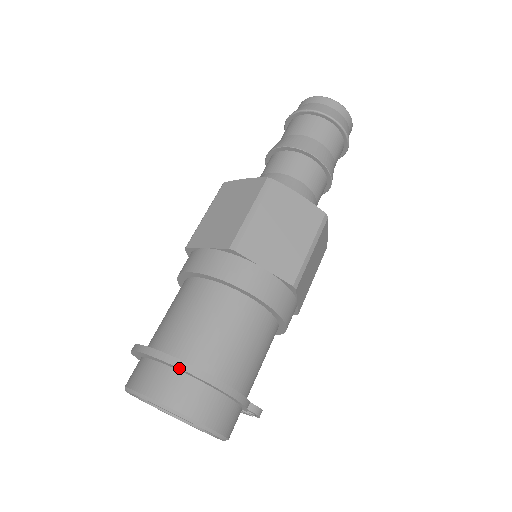
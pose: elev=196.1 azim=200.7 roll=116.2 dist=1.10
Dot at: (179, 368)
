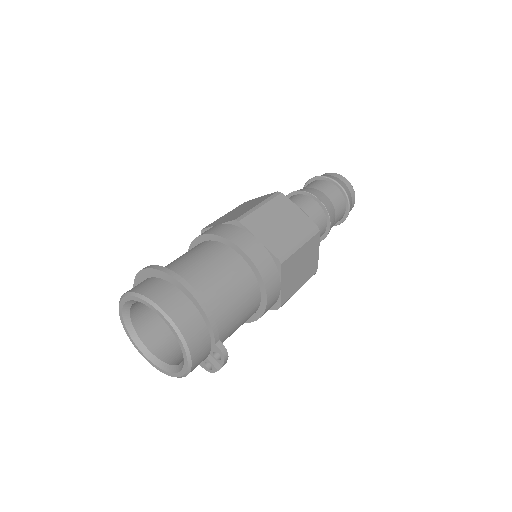
Dot at: (170, 275)
